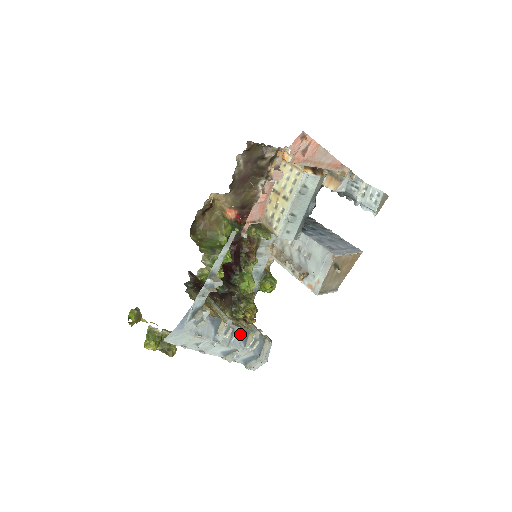
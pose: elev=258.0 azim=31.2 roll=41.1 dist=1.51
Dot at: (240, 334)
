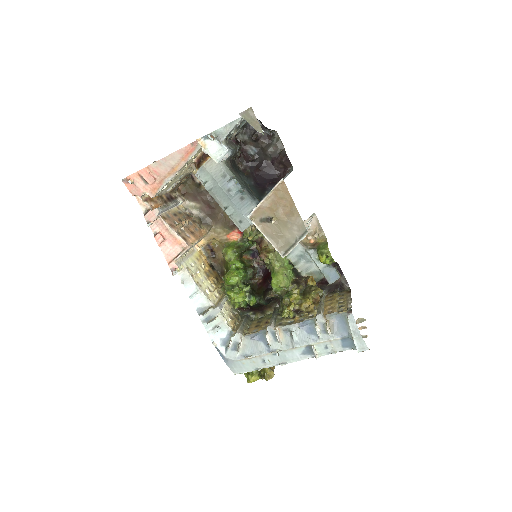
Dot at: (302, 329)
